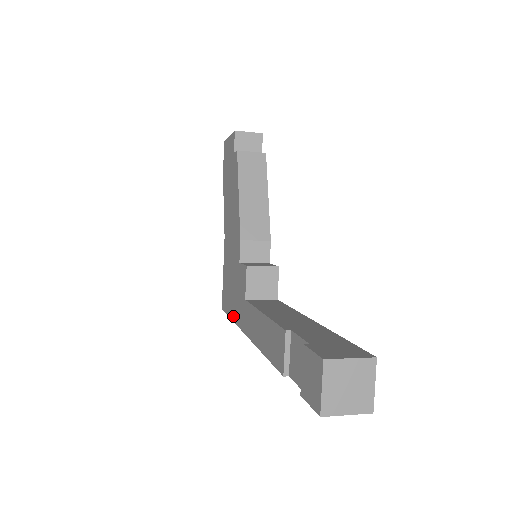
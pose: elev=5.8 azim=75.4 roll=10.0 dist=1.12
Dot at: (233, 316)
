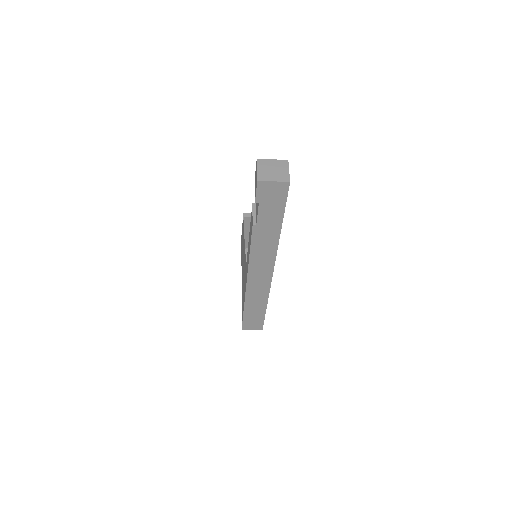
Dot at: occluded
